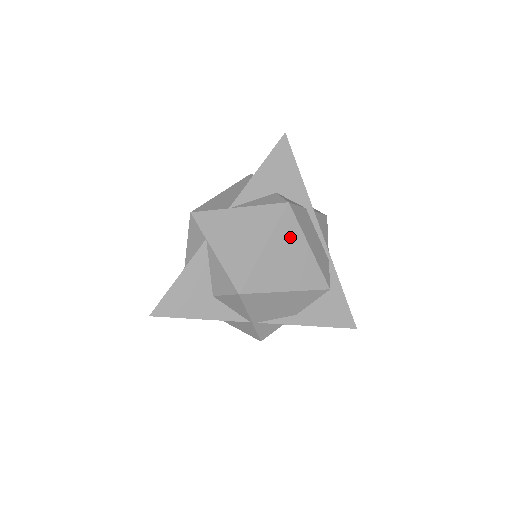
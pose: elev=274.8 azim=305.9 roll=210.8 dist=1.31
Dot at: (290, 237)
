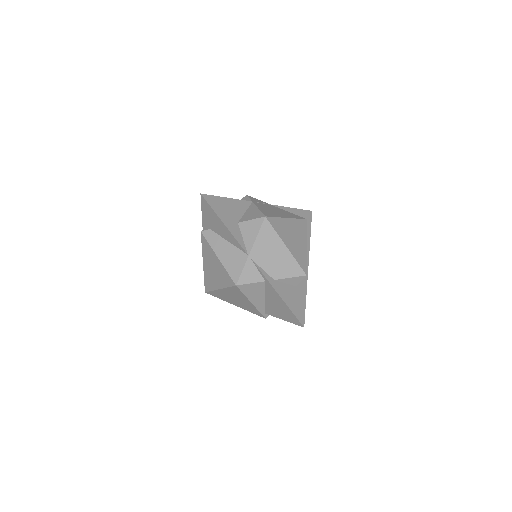
Dot at: (301, 230)
